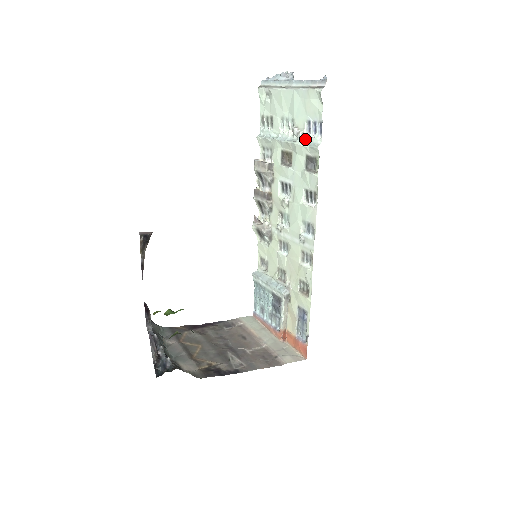
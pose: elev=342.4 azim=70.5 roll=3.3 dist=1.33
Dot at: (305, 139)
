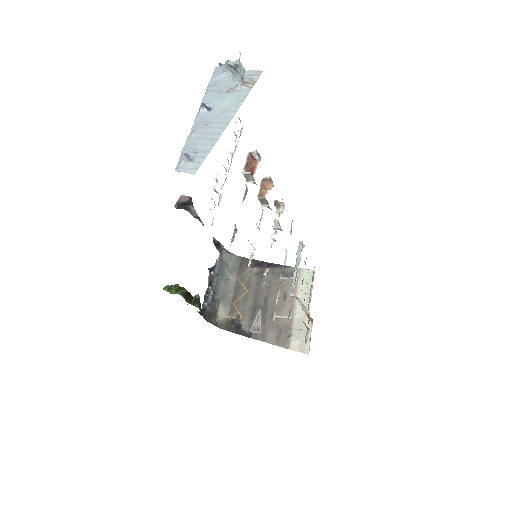
Dot at: (219, 198)
